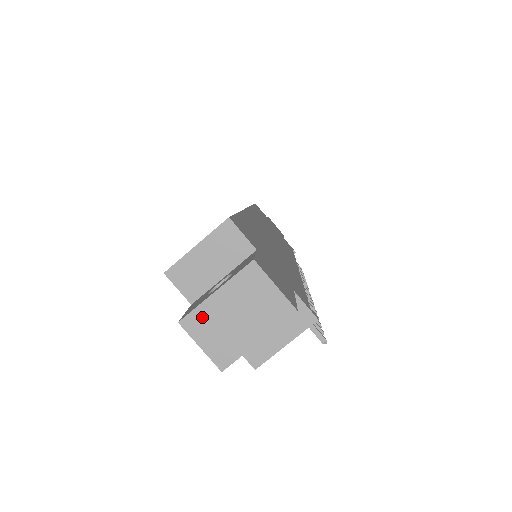
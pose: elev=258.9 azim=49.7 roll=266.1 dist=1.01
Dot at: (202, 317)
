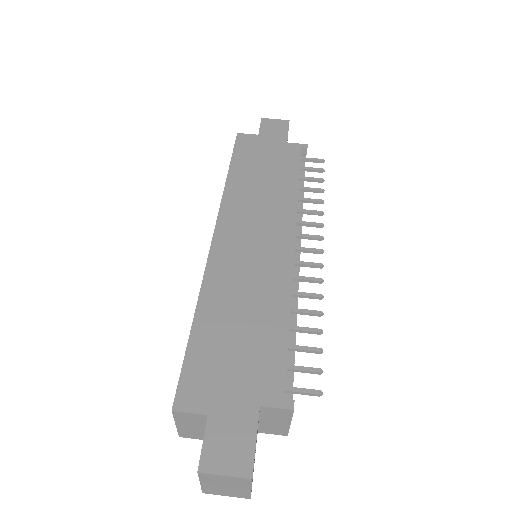
Dot at: (210, 490)
